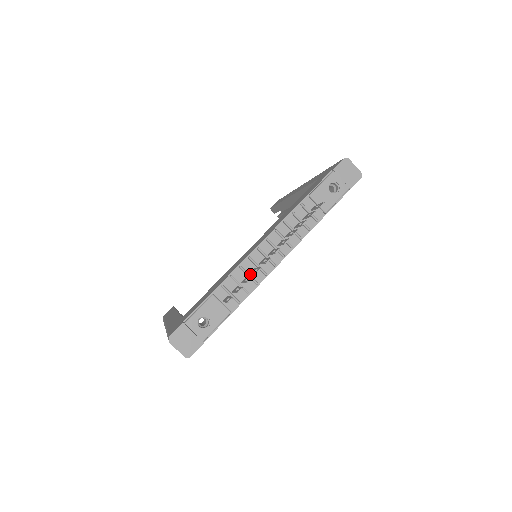
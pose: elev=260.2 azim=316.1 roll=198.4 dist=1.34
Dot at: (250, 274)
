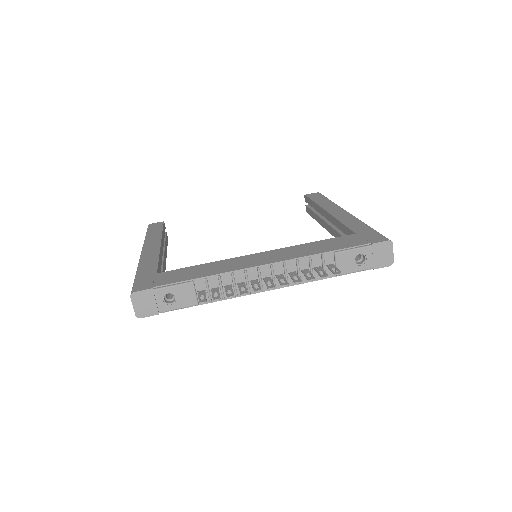
Dot at: (236, 284)
